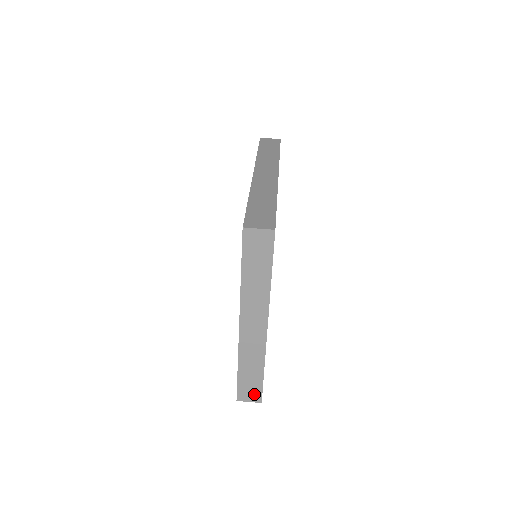
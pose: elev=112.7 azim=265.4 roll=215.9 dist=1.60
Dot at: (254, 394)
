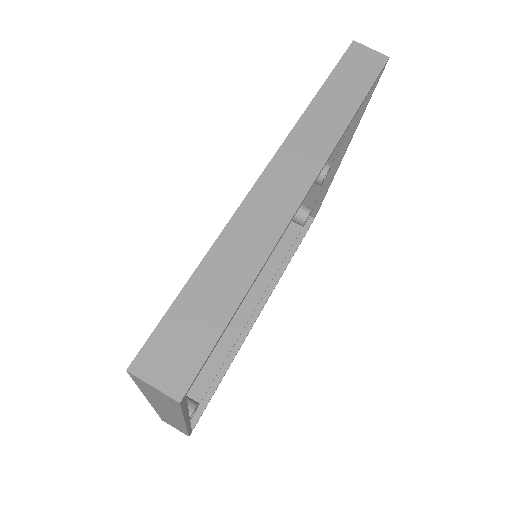
Dot at: (180, 430)
